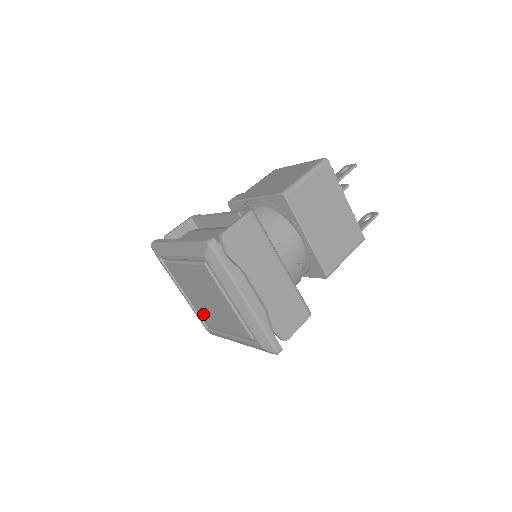
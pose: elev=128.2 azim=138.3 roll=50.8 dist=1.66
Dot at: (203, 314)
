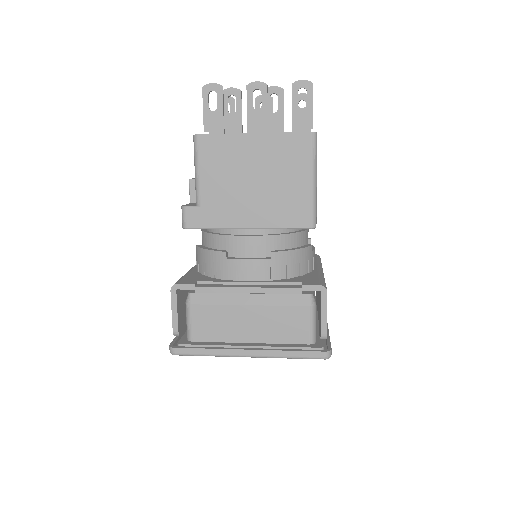
Dot at: occluded
